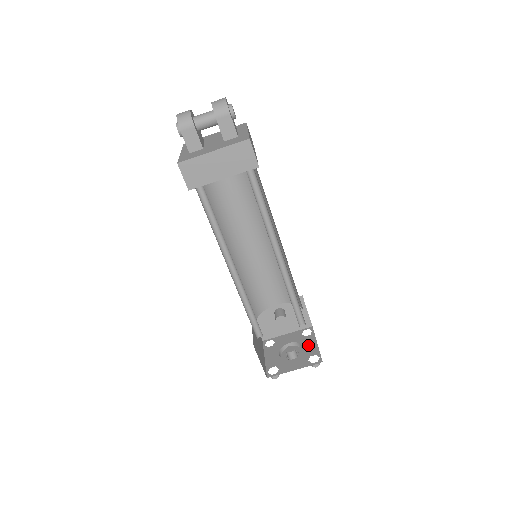
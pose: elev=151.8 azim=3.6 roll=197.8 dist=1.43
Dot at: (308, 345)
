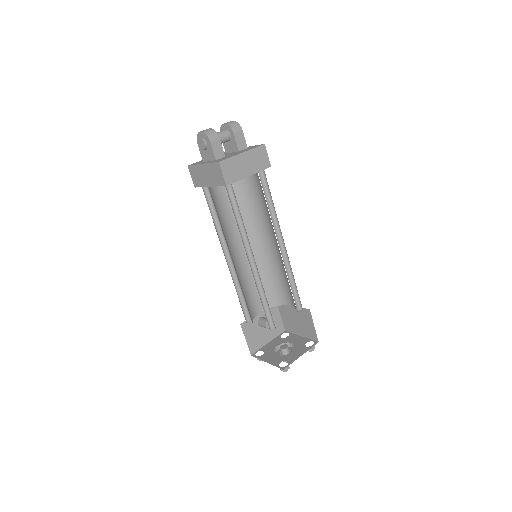
Dot at: (295, 340)
